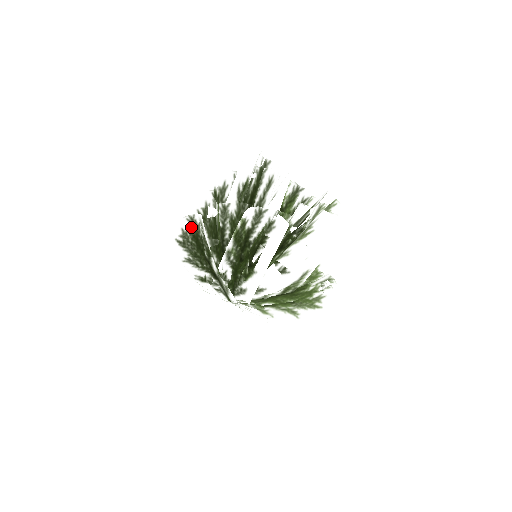
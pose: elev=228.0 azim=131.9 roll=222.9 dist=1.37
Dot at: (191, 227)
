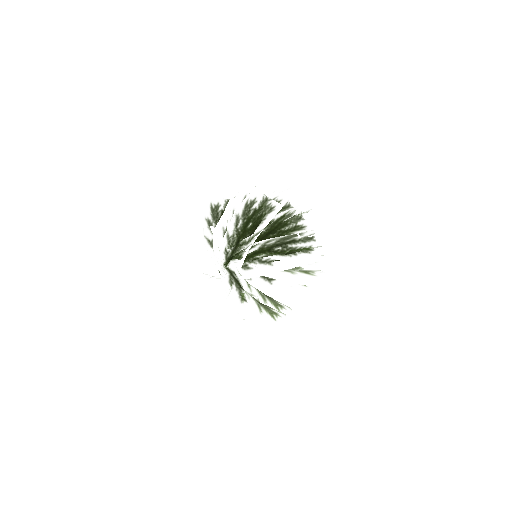
Dot at: (266, 204)
